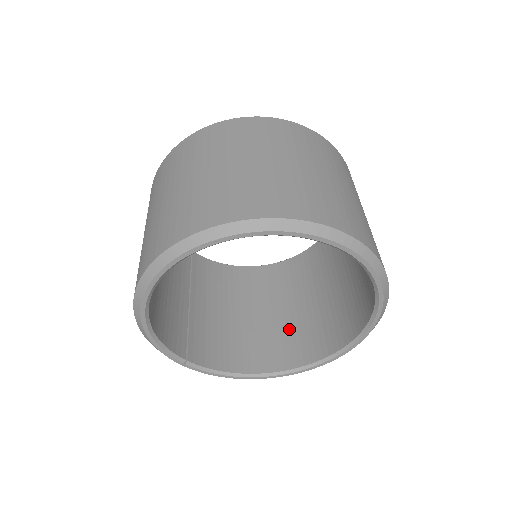
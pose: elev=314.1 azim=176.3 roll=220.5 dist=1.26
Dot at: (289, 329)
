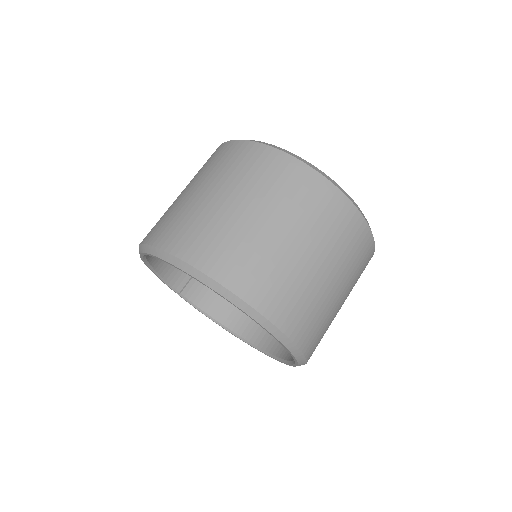
Dot at: occluded
